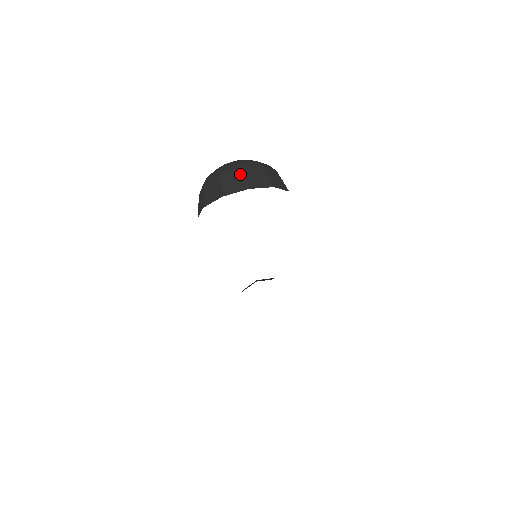
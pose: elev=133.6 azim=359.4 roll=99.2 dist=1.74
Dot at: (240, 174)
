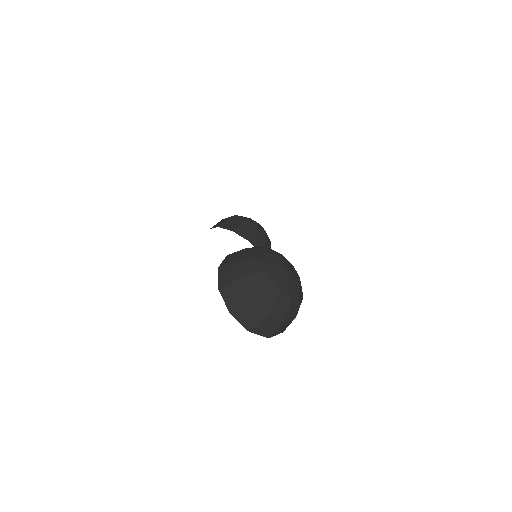
Dot at: (260, 317)
